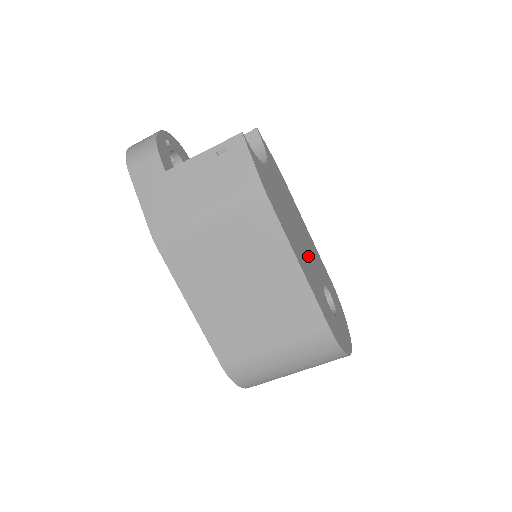
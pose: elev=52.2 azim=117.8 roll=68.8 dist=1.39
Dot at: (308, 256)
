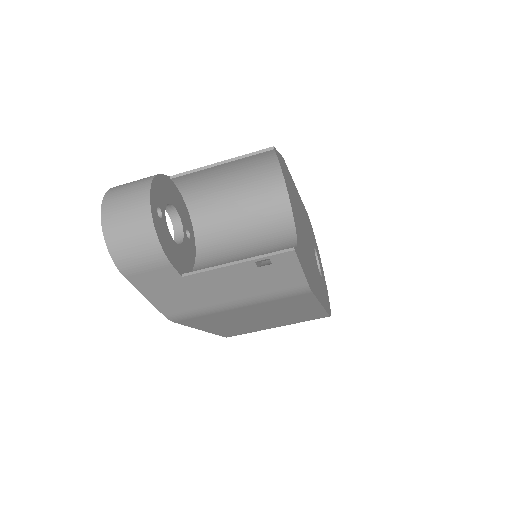
Dot at: (312, 254)
